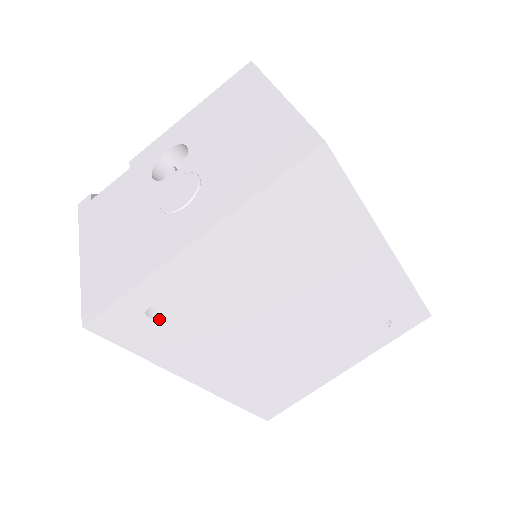
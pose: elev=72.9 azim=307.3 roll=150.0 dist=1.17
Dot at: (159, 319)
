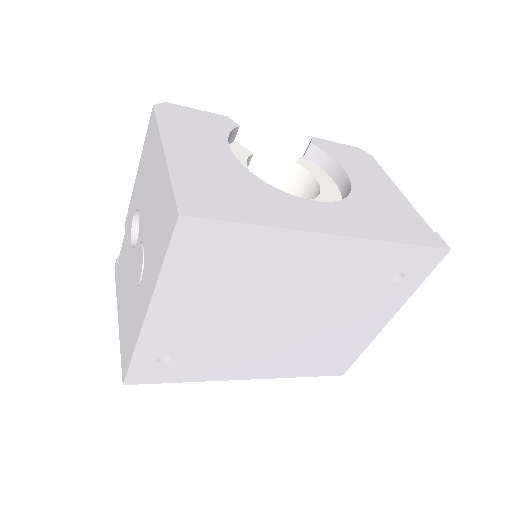
Dot at: (172, 361)
